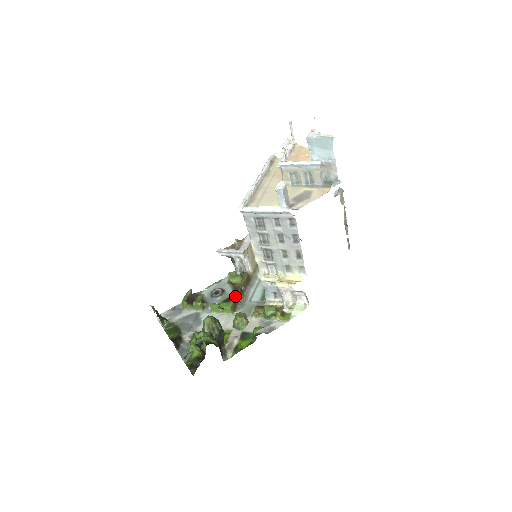
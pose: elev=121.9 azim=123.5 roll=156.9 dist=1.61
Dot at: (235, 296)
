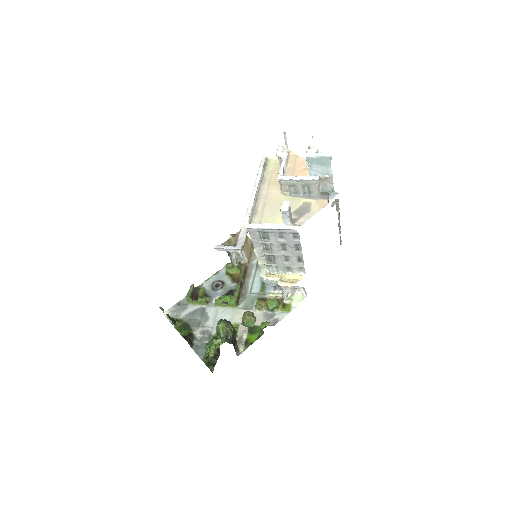
Dot at: (237, 291)
